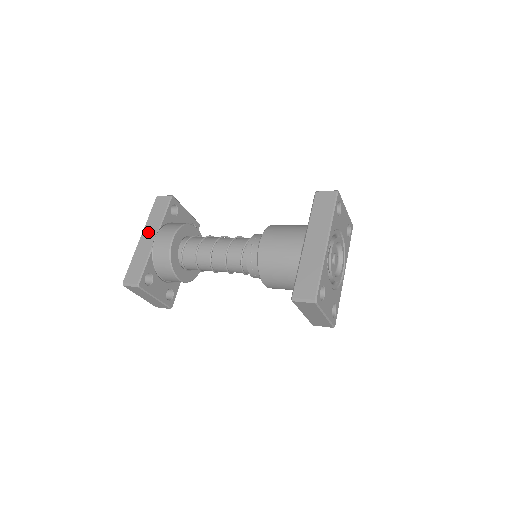
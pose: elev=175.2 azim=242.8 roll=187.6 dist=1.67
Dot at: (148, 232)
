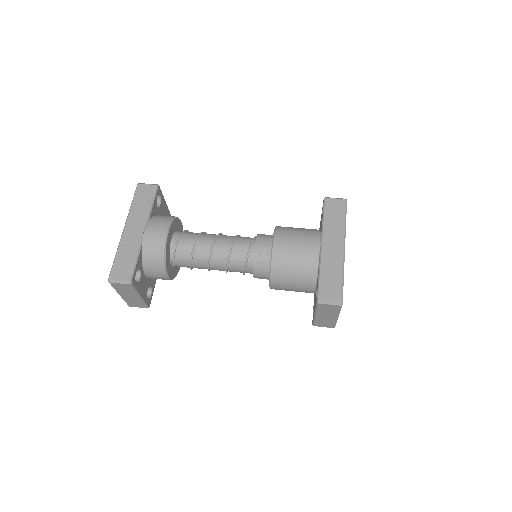
Dot at: (134, 223)
